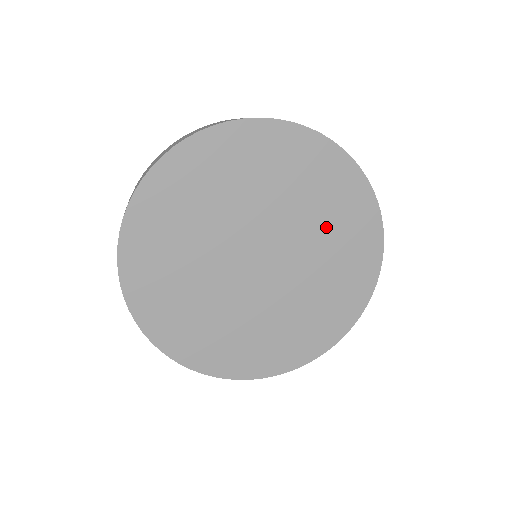
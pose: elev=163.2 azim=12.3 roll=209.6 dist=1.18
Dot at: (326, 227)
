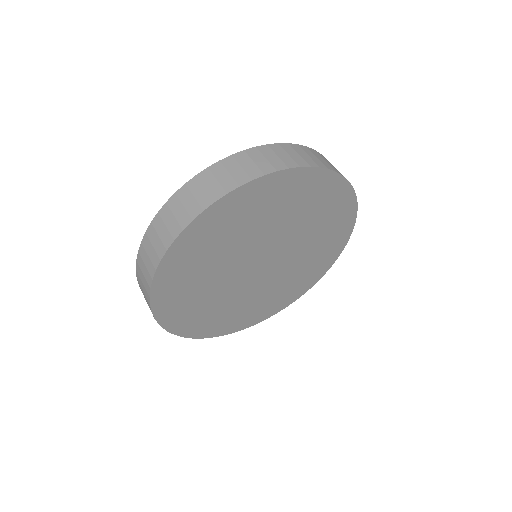
Dot at: (313, 249)
